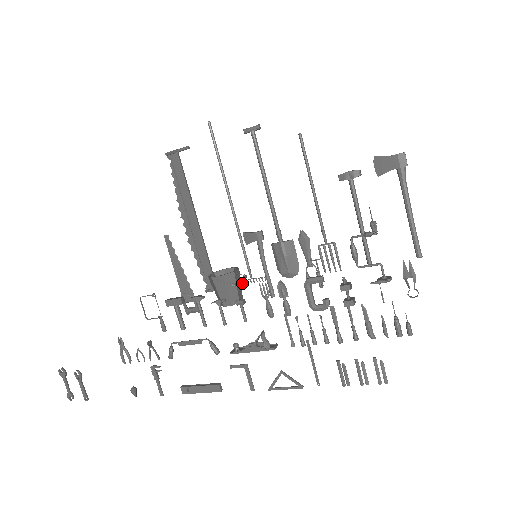
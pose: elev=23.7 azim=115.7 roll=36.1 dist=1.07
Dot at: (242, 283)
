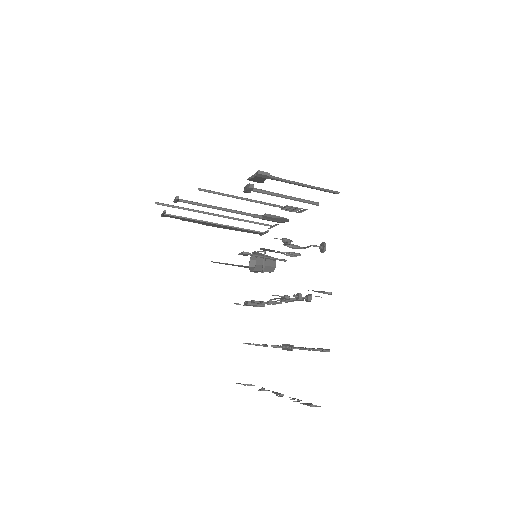
Dot at: occluded
